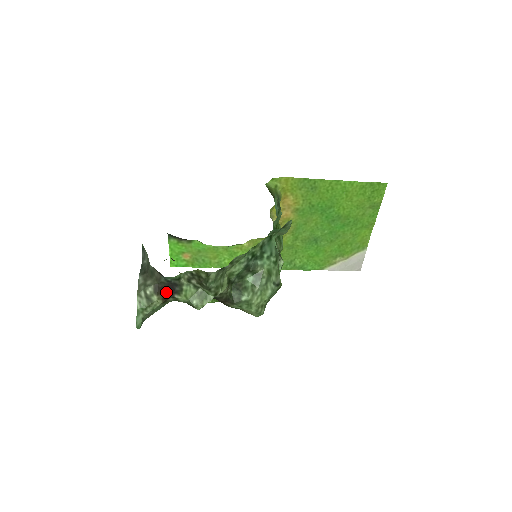
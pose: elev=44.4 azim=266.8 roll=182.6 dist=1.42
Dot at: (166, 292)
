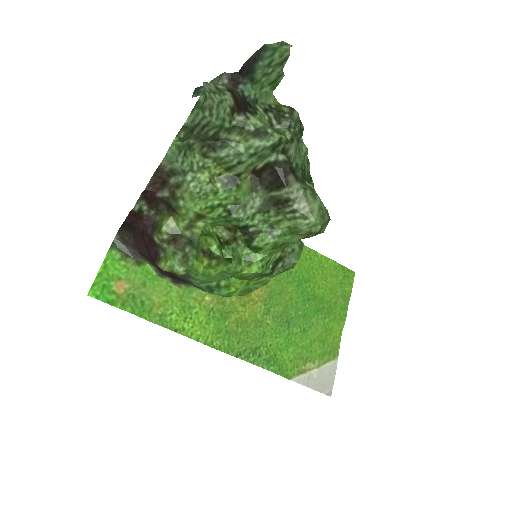
Dot at: (238, 103)
